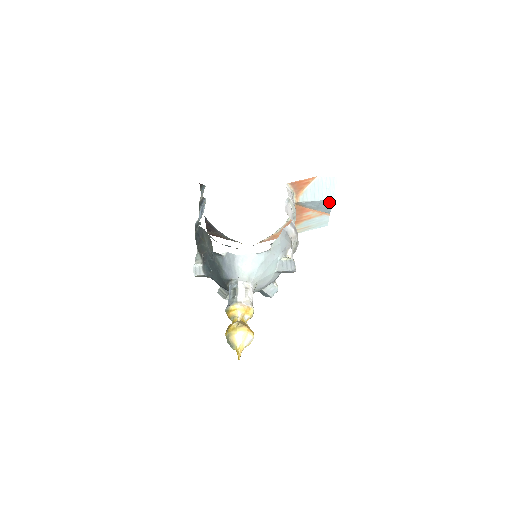
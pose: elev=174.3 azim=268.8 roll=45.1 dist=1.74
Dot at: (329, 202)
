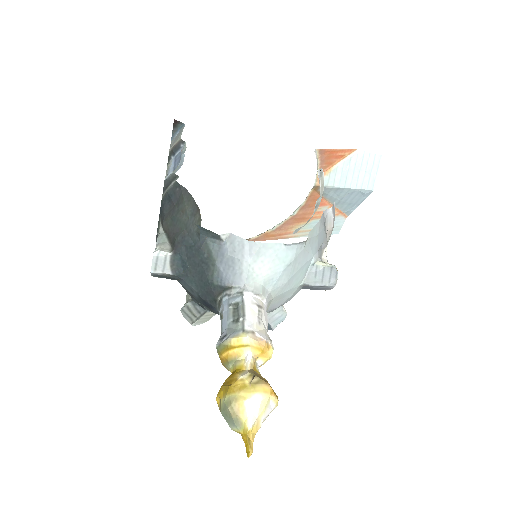
Dot at: (361, 194)
